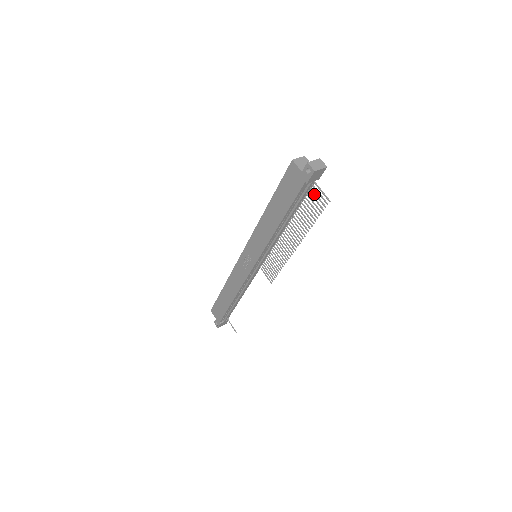
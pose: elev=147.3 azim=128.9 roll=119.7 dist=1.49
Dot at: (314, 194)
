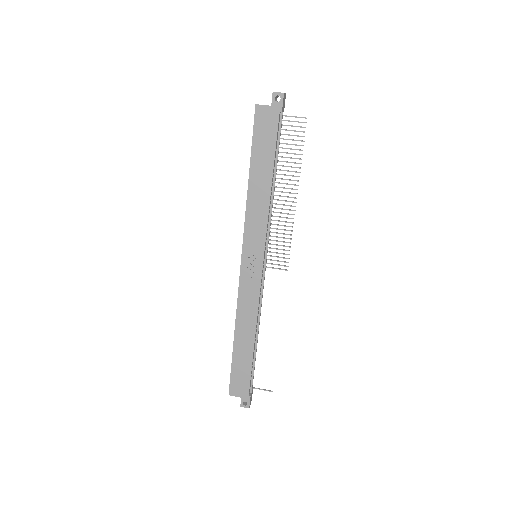
Dot at: occluded
